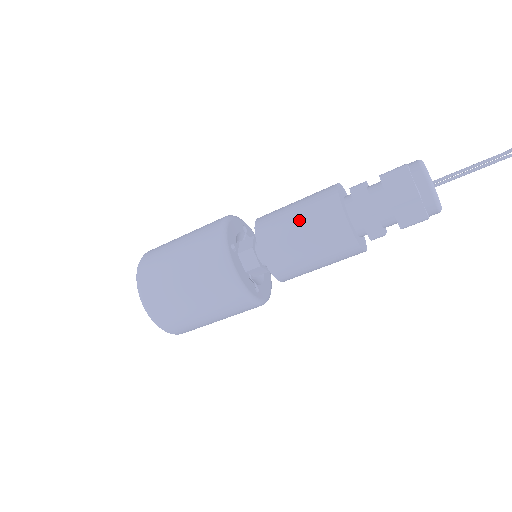
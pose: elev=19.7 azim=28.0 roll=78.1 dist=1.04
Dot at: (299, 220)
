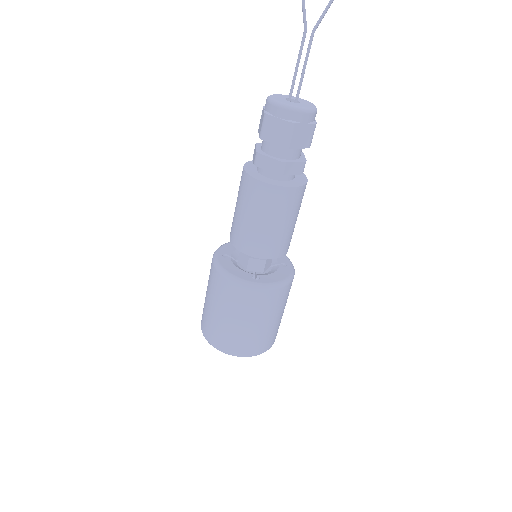
Dot at: (236, 202)
